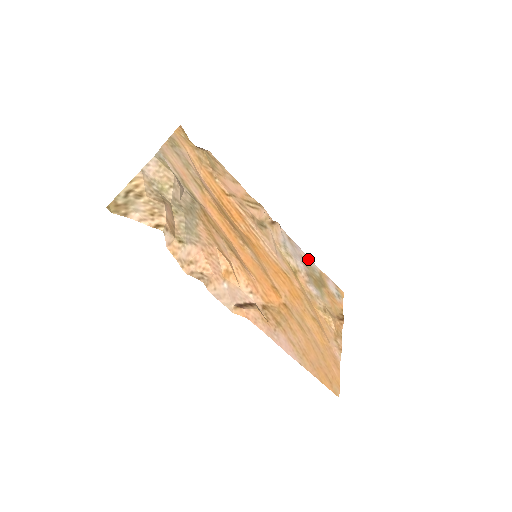
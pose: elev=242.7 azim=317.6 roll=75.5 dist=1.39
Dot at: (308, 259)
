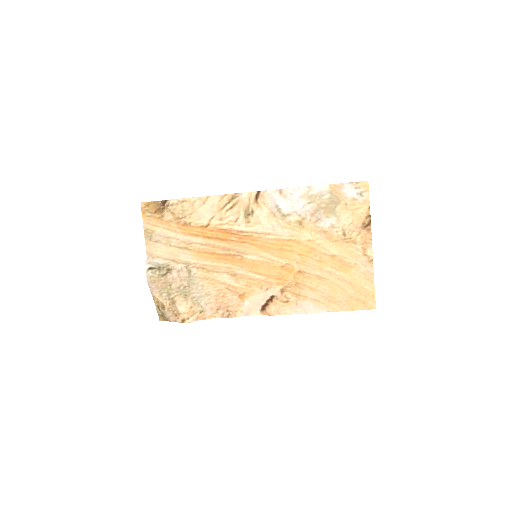
Dot at: (310, 190)
